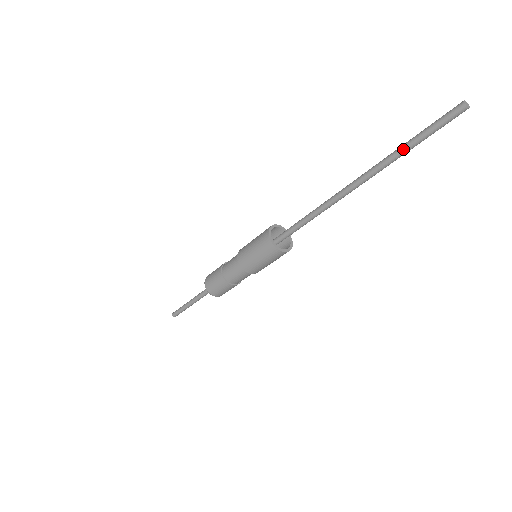
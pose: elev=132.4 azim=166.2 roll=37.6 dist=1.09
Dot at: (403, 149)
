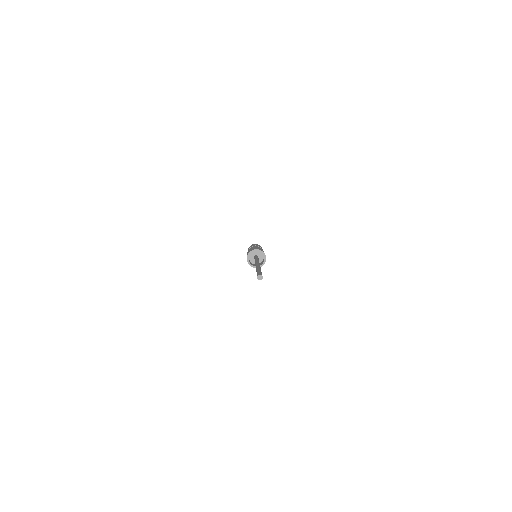
Dot at: occluded
